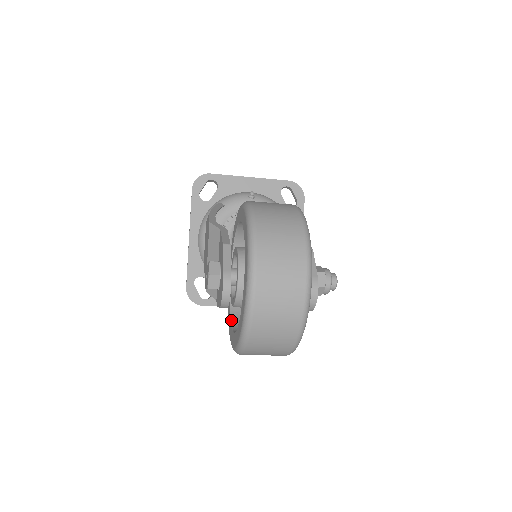
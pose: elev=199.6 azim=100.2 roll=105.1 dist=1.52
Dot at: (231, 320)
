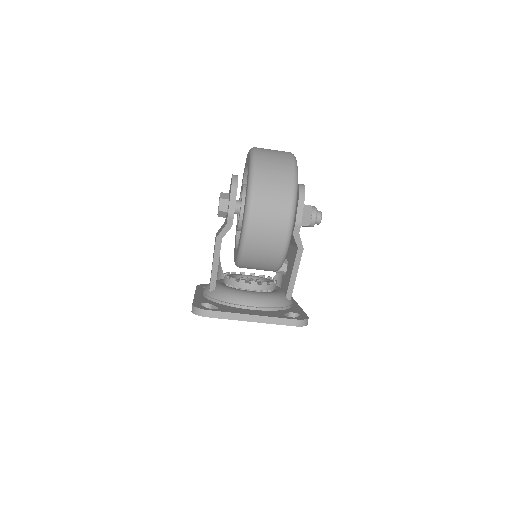
Dot at: occluded
